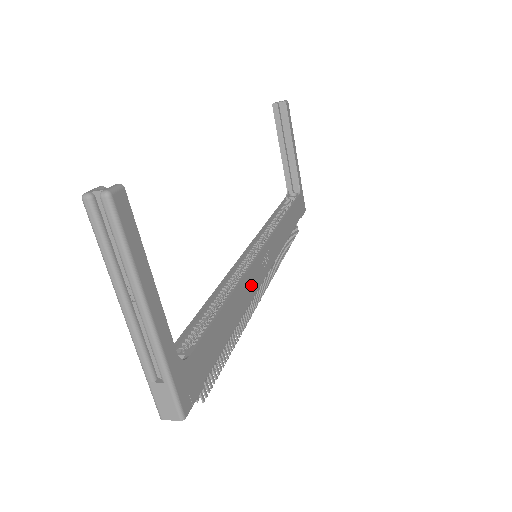
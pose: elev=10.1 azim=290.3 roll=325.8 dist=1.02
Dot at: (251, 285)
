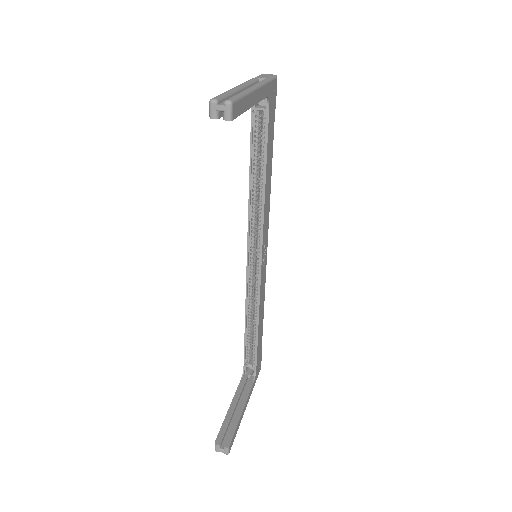
Dot at: (263, 288)
